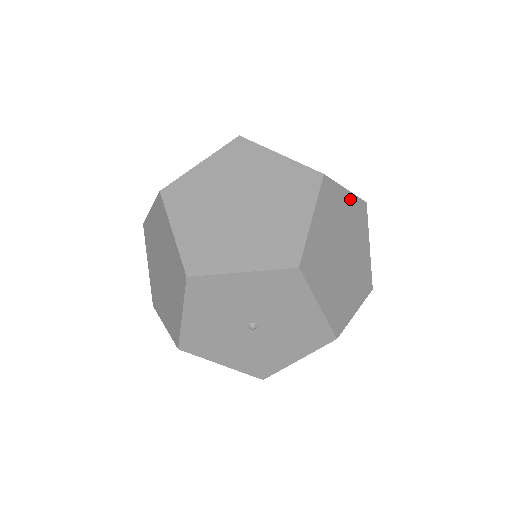
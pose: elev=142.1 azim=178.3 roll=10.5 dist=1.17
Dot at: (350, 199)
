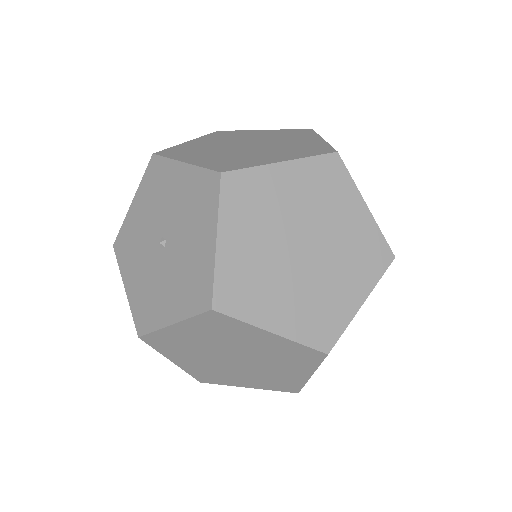
Dot at: (365, 219)
